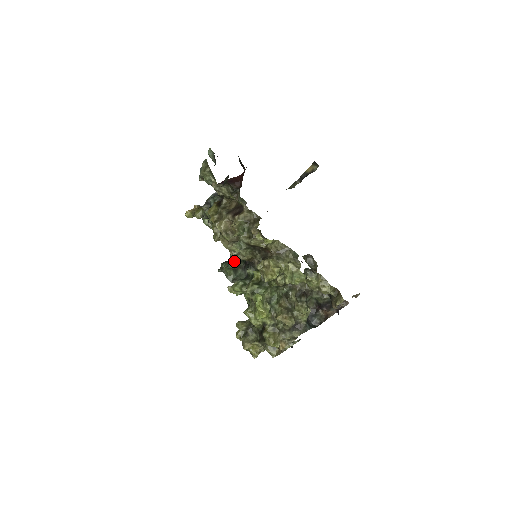
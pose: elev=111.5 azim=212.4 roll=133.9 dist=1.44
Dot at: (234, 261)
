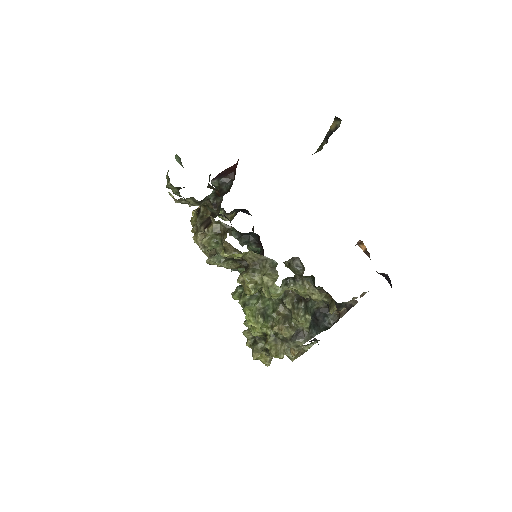
Dot at: occluded
